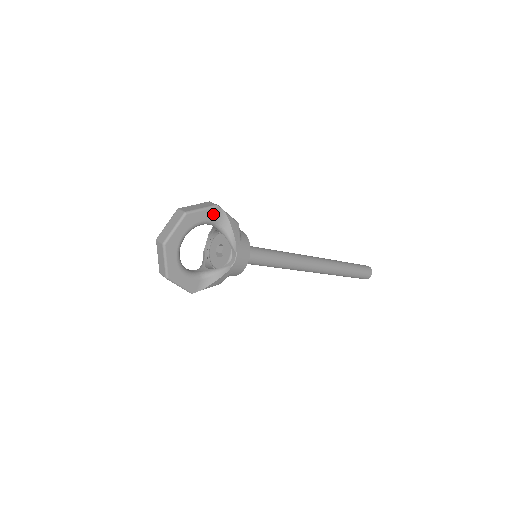
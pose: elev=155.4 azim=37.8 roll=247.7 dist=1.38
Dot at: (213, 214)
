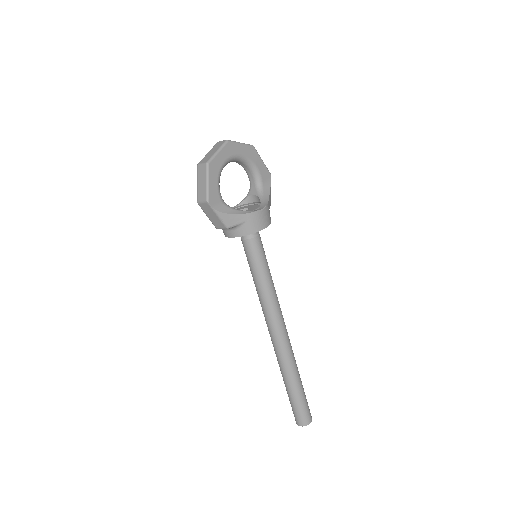
Dot at: (264, 173)
